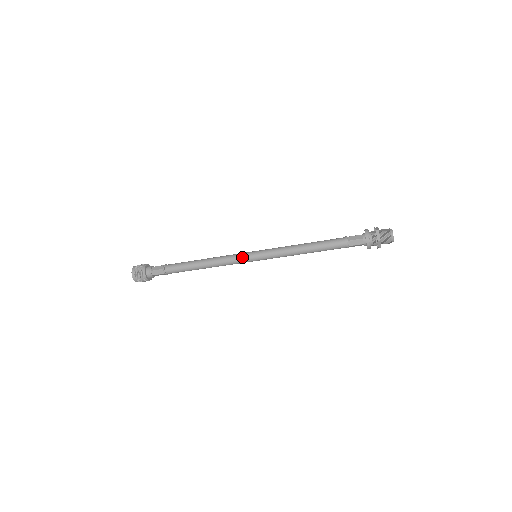
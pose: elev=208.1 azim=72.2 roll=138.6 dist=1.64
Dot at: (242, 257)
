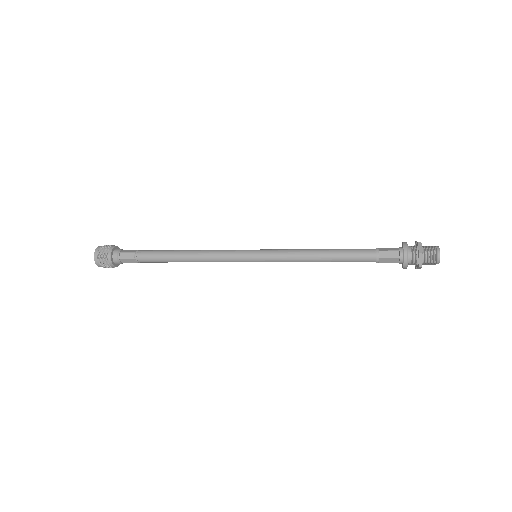
Dot at: (238, 252)
